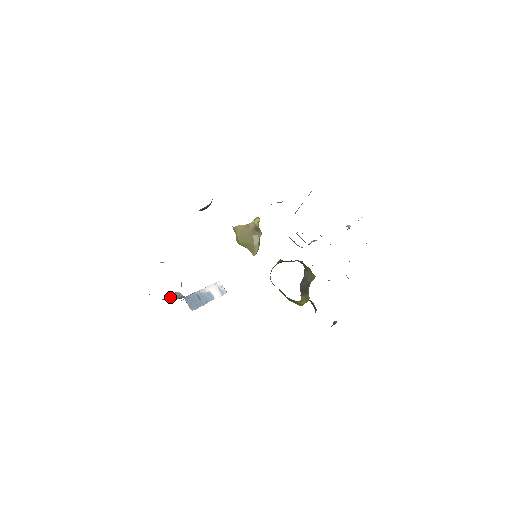
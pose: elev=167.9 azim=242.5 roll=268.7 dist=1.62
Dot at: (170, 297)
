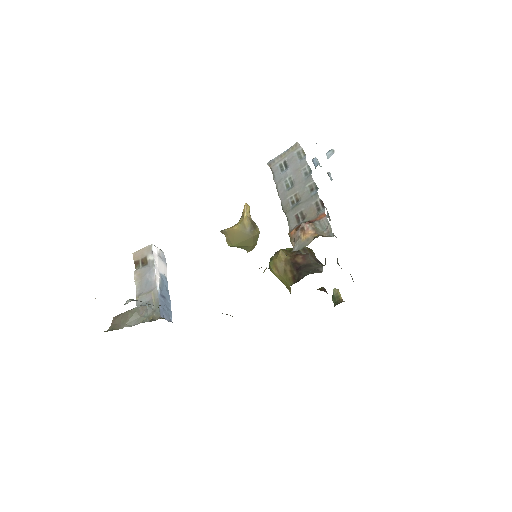
Dot at: (135, 319)
